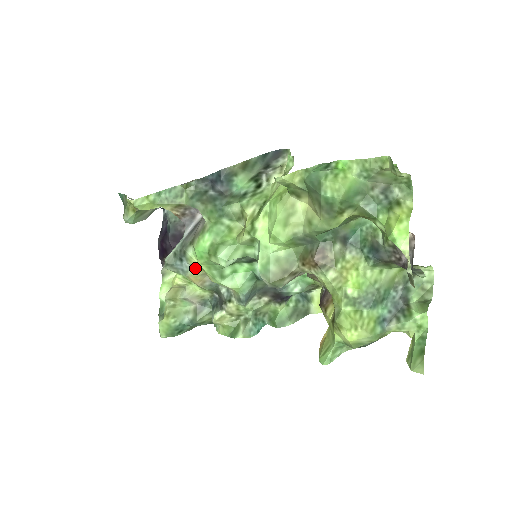
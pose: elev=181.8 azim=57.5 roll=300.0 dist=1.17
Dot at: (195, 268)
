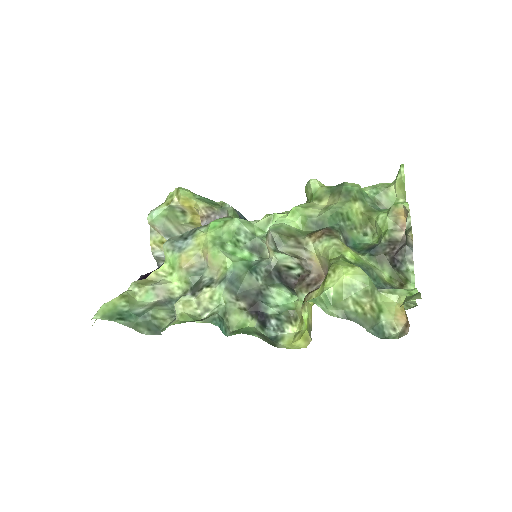
Dot at: (195, 246)
